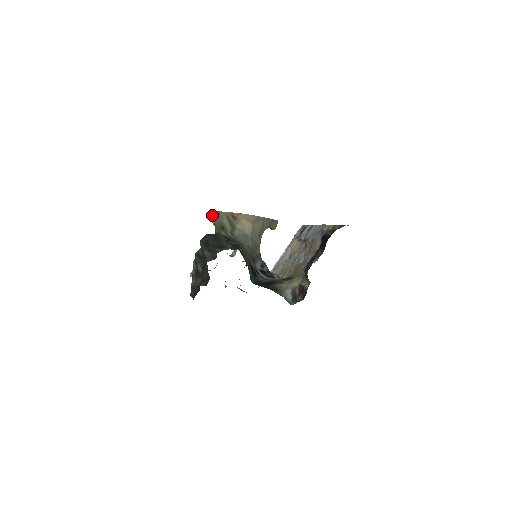
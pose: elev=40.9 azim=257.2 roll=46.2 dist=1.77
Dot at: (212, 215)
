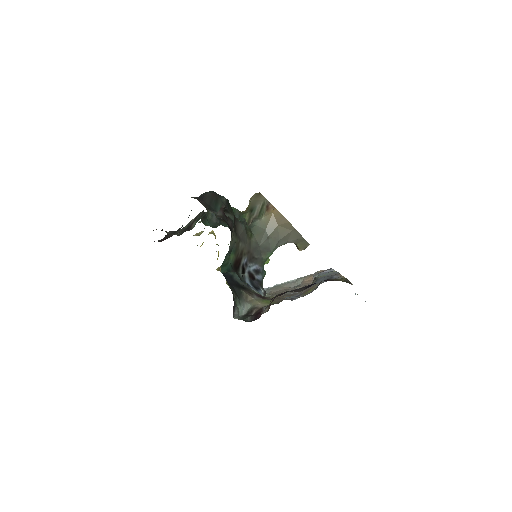
Dot at: (254, 194)
